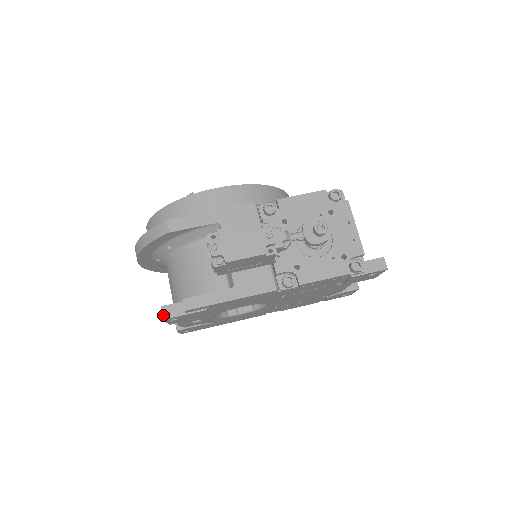
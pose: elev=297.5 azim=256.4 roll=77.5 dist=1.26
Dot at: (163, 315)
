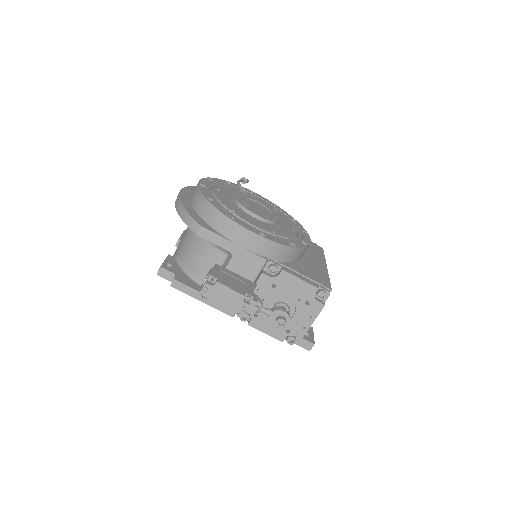
Dot at: (158, 272)
